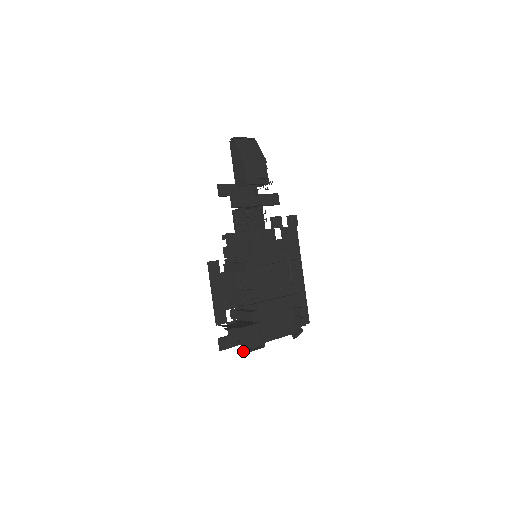
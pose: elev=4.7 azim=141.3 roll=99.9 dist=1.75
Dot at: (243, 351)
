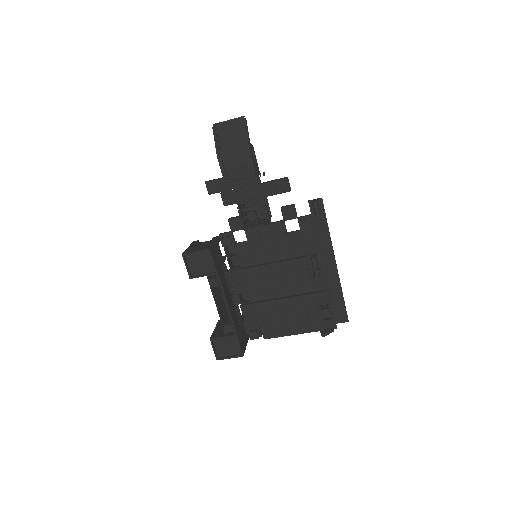
Dot at: (220, 357)
